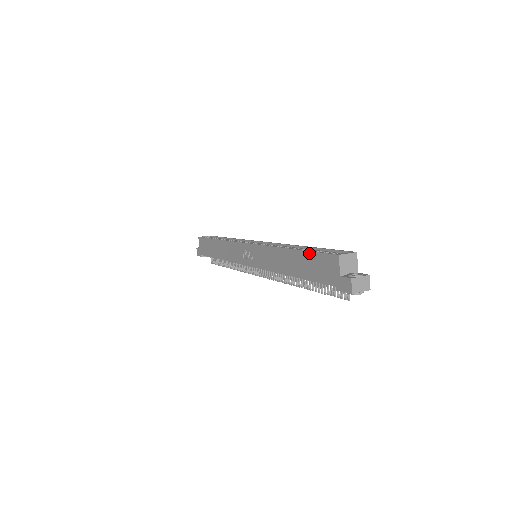
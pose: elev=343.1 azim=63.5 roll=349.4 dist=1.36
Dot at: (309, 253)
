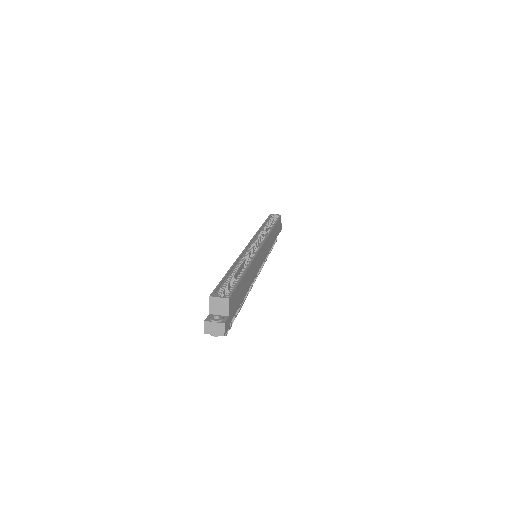
Dot at: (221, 281)
